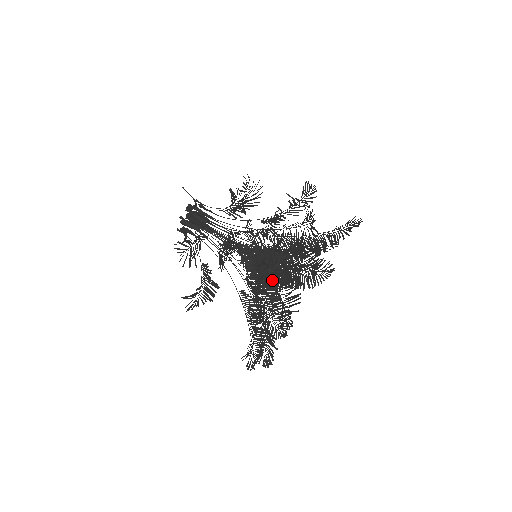
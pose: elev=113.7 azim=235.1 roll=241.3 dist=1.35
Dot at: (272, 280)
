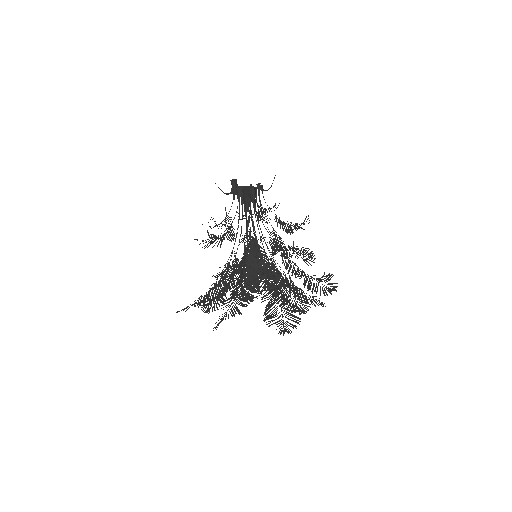
Dot at: (277, 289)
